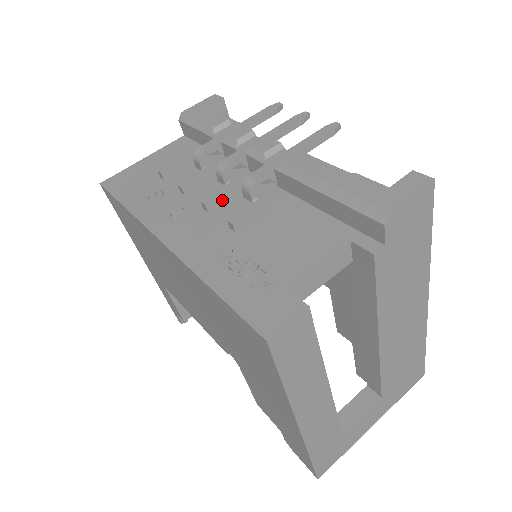
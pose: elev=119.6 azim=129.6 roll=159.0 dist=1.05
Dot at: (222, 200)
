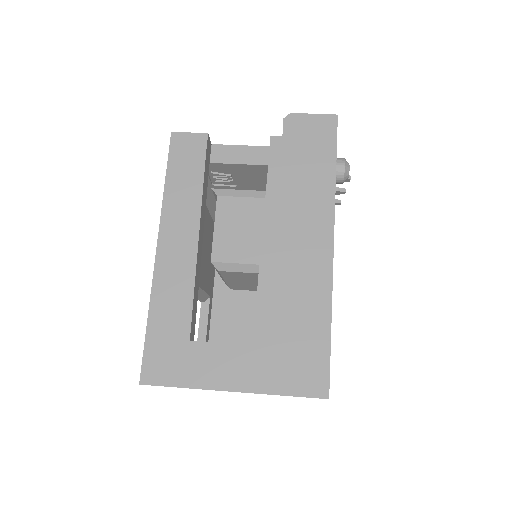
Dot at: occluded
